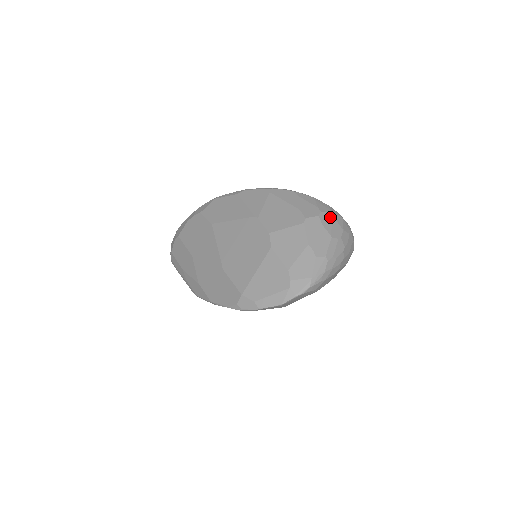
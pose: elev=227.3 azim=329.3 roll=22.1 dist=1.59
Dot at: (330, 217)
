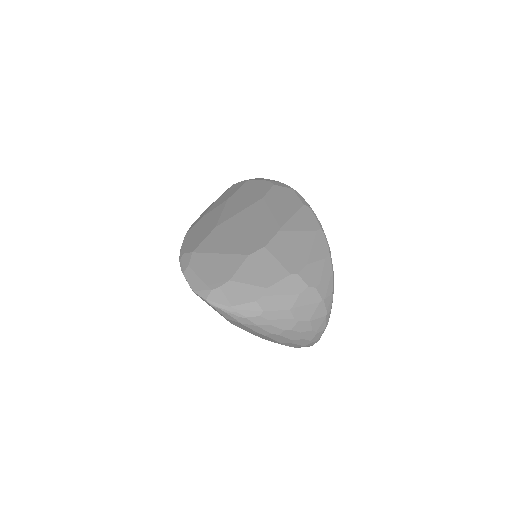
Dot at: (316, 300)
